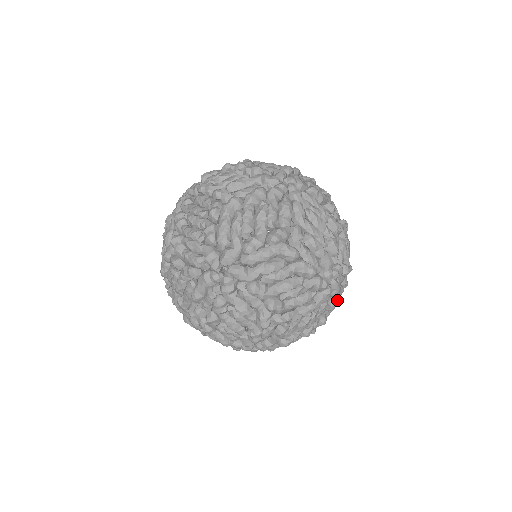
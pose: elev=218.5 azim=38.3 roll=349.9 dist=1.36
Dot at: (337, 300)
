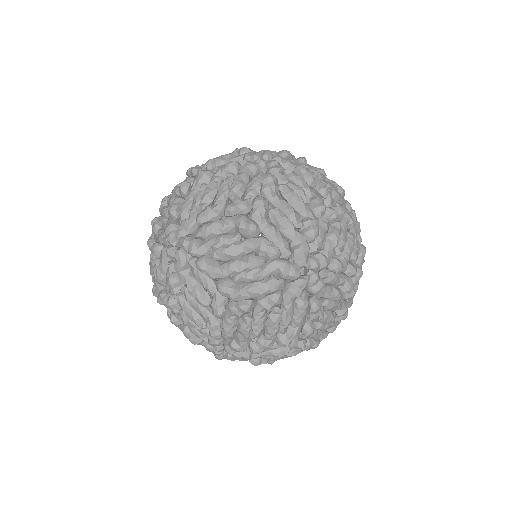
Dot at: occluded
